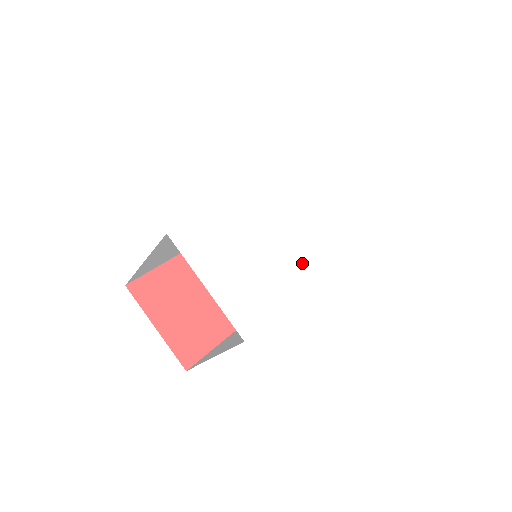
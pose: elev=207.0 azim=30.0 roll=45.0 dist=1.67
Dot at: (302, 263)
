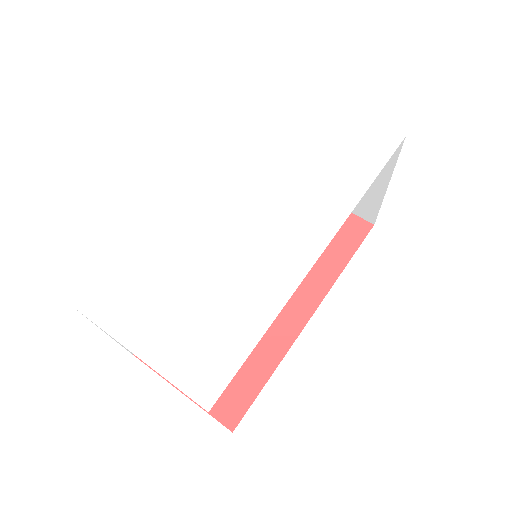
Dot at: (284, 250)
